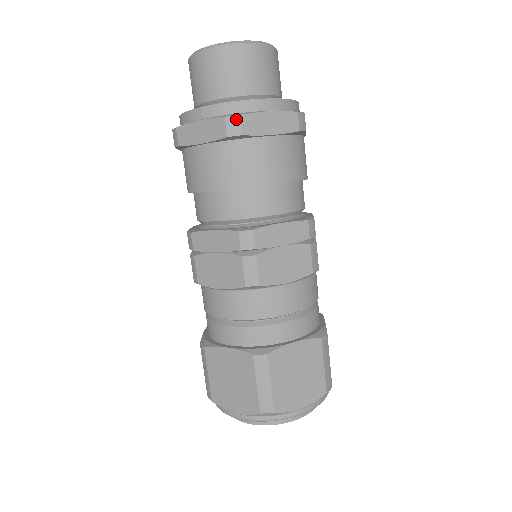
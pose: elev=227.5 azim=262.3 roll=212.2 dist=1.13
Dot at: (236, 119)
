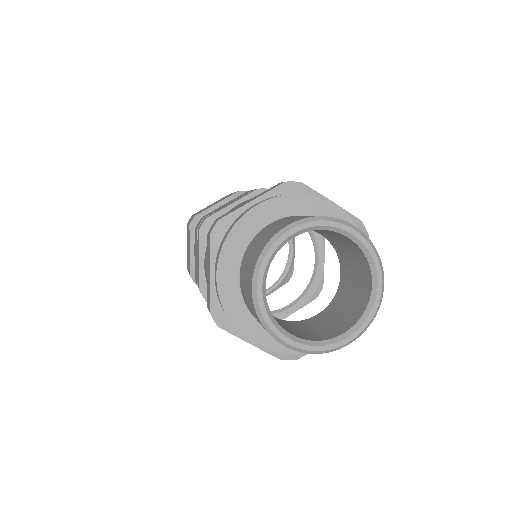
Dot at: (292, 359)
